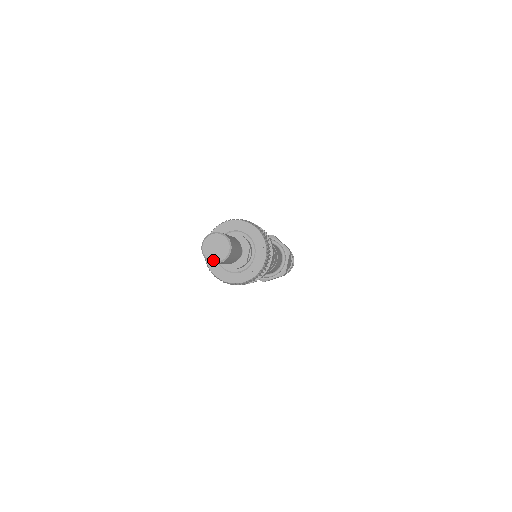
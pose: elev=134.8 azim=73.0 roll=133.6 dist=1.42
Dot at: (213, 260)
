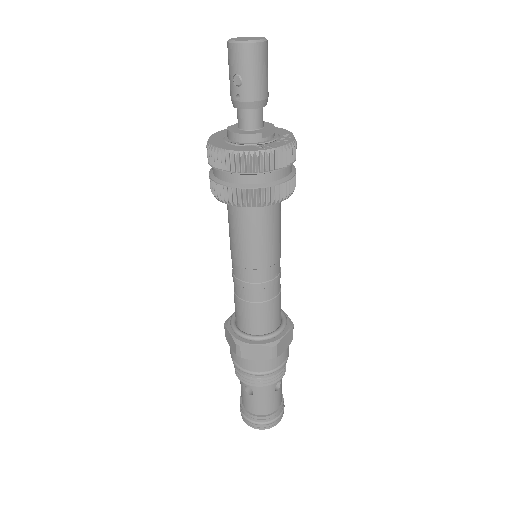
Dot at: (237, 40)
